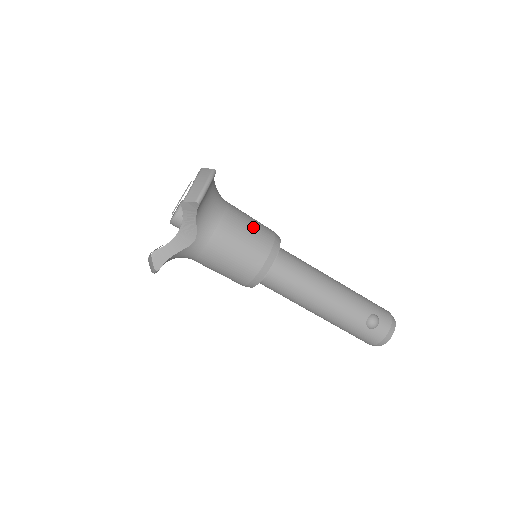
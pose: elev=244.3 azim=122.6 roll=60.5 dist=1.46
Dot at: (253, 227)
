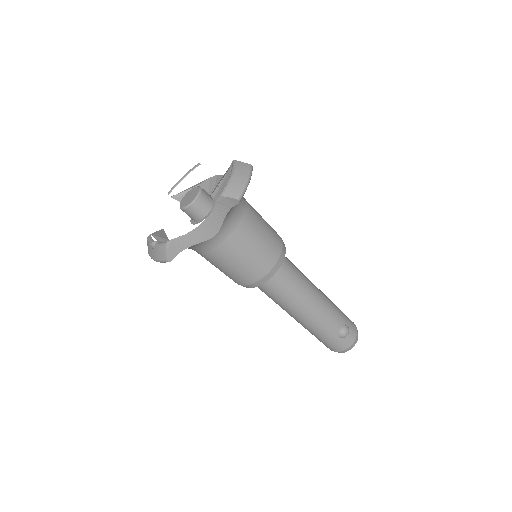
Dot at: (267, 229)
